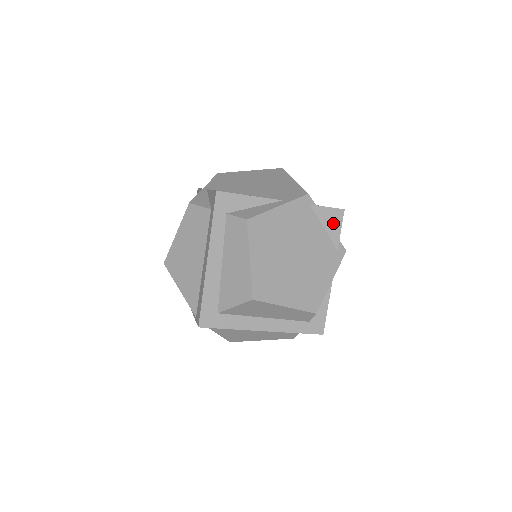
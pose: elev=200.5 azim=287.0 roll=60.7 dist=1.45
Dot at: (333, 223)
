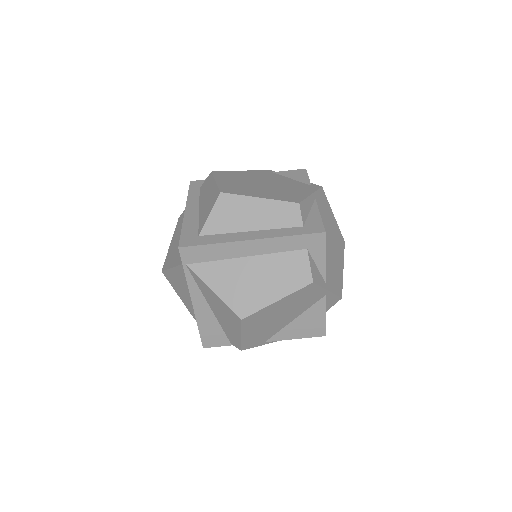
Dot at: (299, 176)
